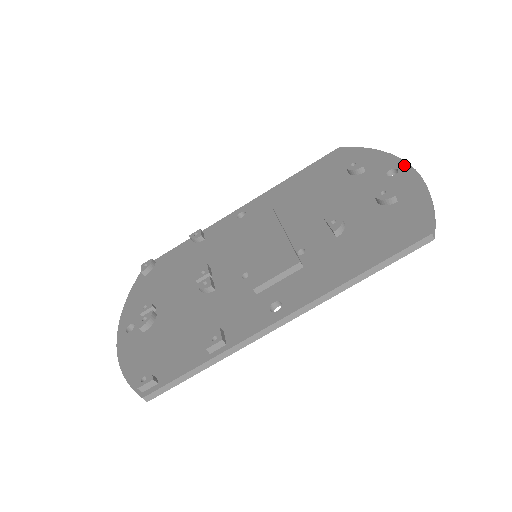
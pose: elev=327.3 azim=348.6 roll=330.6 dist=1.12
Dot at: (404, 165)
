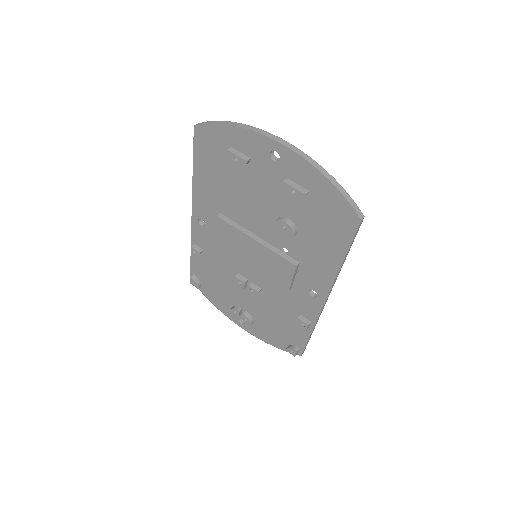
Dot at: (277, 146)
